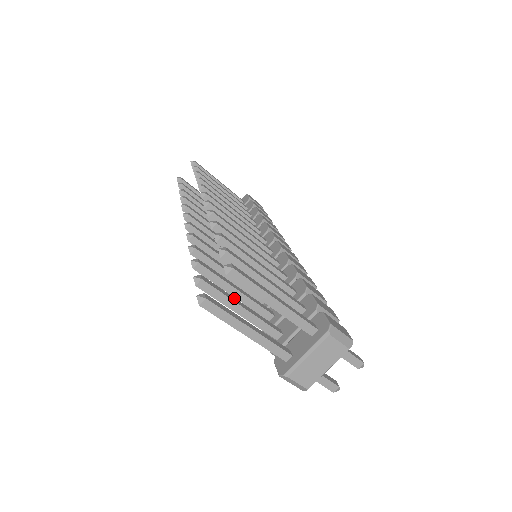
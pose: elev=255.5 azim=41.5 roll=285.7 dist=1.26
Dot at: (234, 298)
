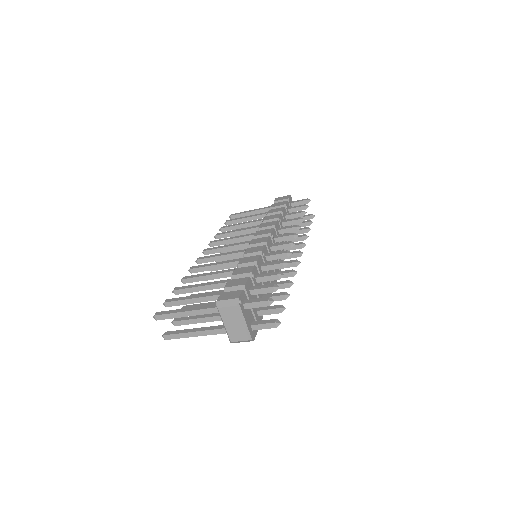
Dot at: (198, 316)
